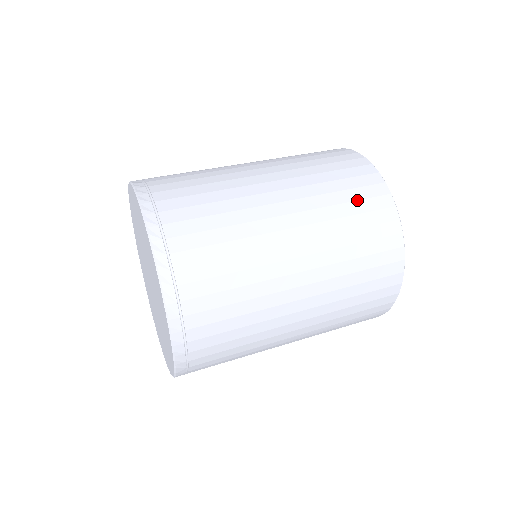
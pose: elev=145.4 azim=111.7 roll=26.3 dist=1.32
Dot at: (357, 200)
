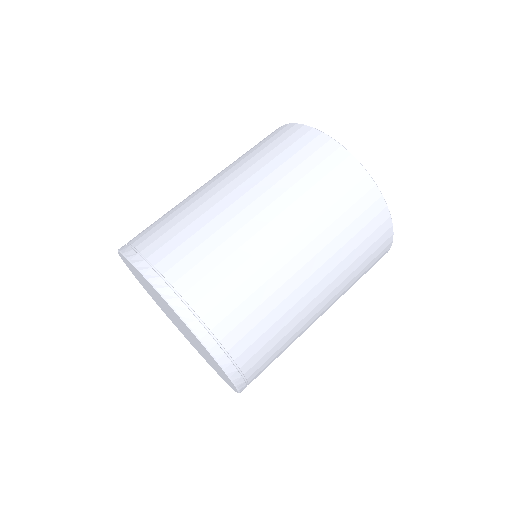
Dot at: (357, 217)
